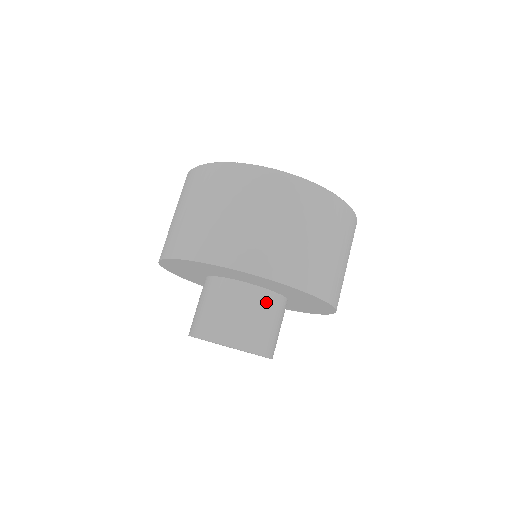
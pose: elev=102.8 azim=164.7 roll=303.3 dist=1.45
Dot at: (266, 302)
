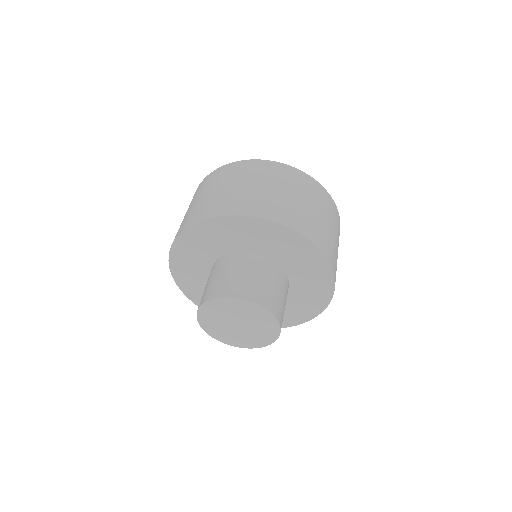
Dot at: (272, 270)
